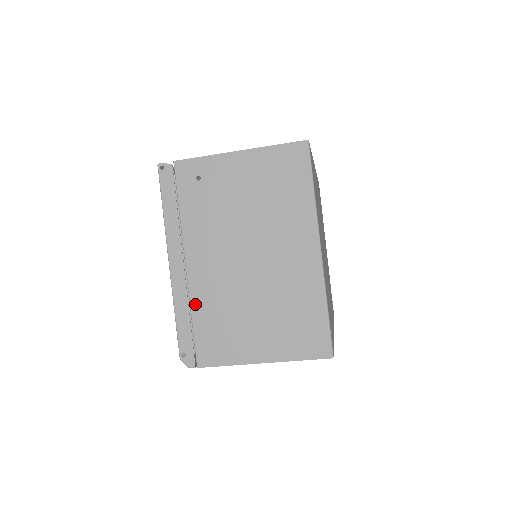
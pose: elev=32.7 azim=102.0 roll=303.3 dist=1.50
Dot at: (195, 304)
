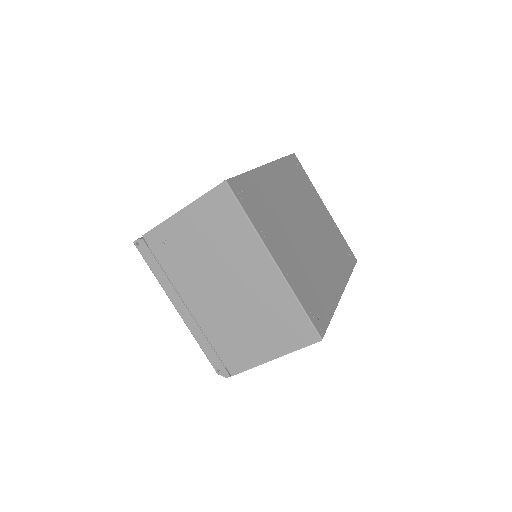
Dot at: (208, 333)
